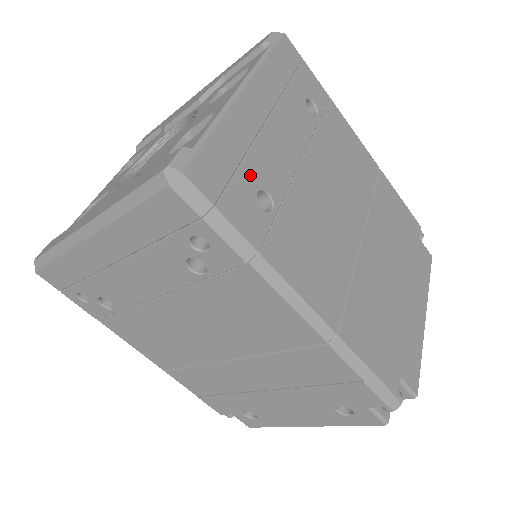
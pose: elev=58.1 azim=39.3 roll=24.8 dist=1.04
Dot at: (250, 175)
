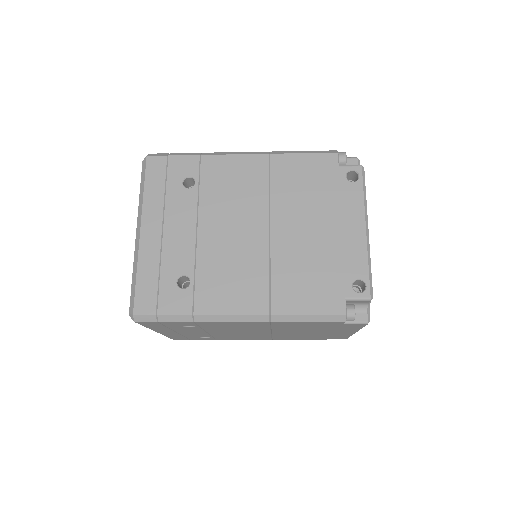
Dot at: (192, 337)
